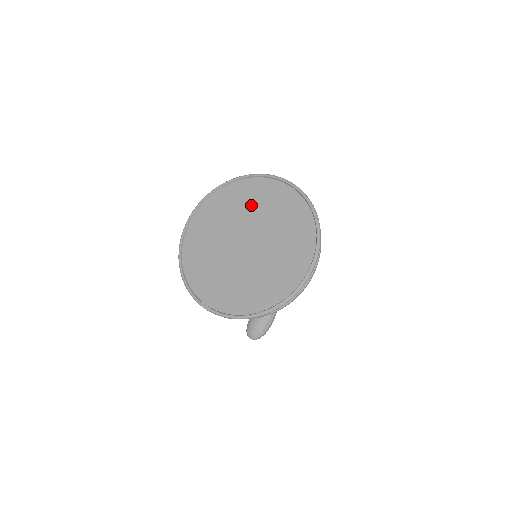
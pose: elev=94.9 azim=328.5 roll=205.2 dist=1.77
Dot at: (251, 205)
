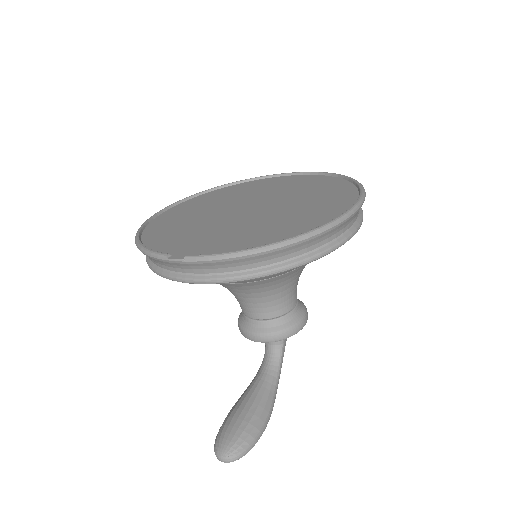
Dot at: (254, 190)
